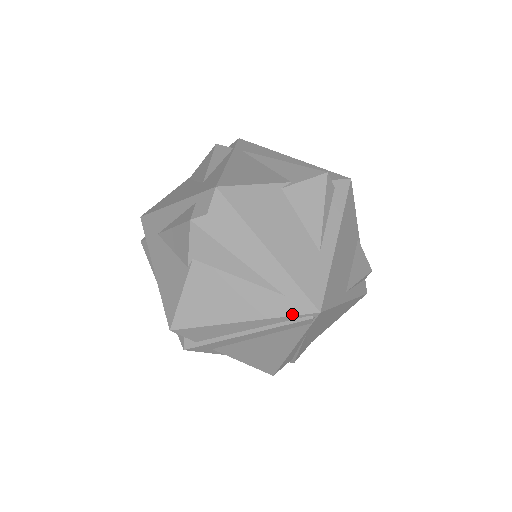
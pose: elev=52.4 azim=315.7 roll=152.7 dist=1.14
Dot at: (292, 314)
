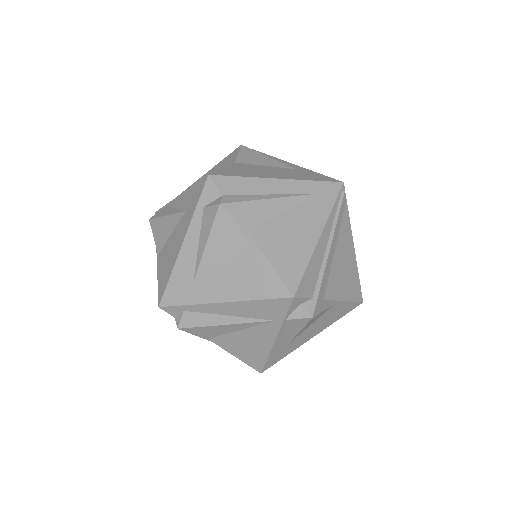
Dot at: (334, 199)
